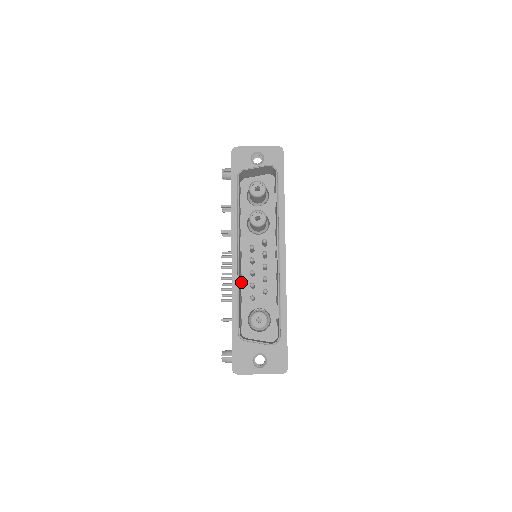
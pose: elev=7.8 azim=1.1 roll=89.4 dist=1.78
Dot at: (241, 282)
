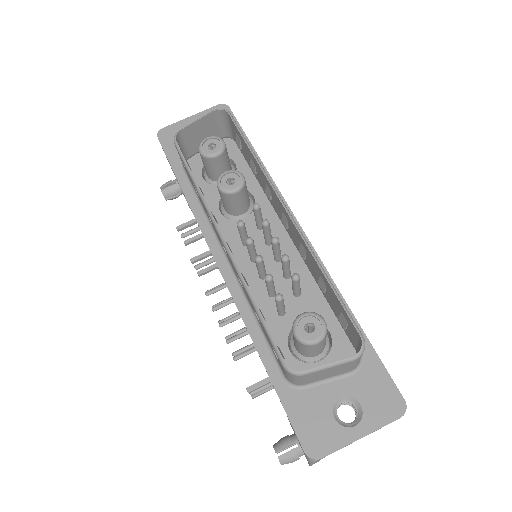
Dot at: occluded
